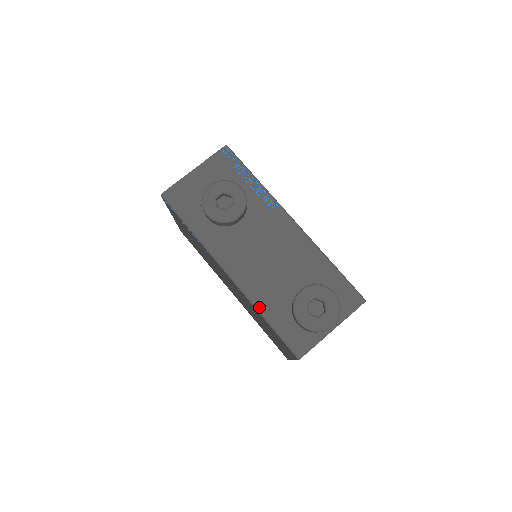
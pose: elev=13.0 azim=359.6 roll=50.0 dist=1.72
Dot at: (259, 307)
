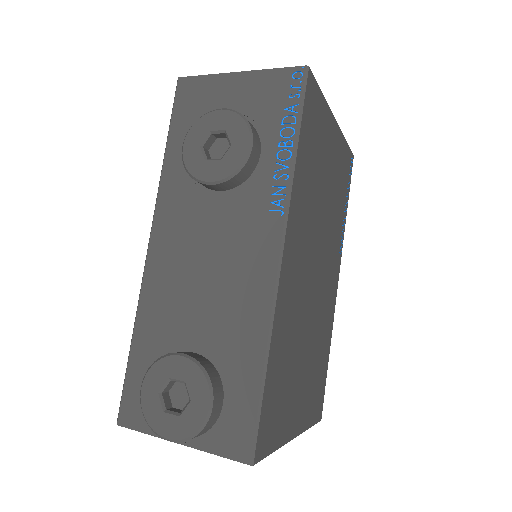
Dot at: (139, 318)
